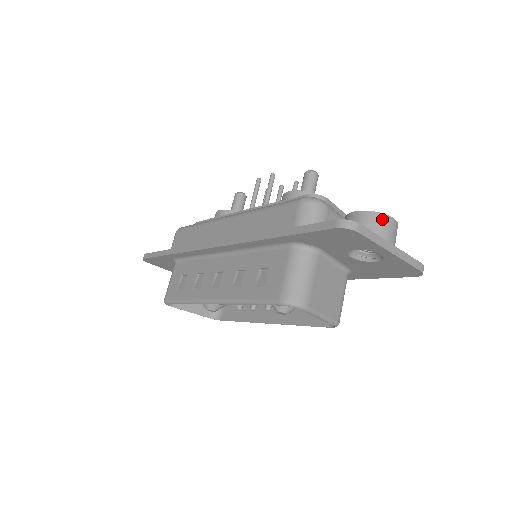
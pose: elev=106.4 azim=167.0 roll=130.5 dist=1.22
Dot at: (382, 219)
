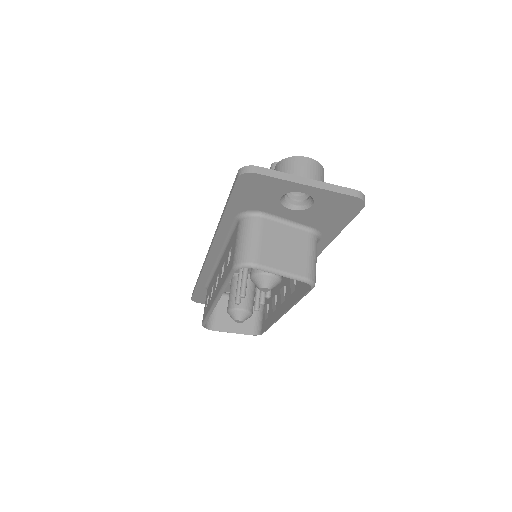
Dot at: (294, 161)
